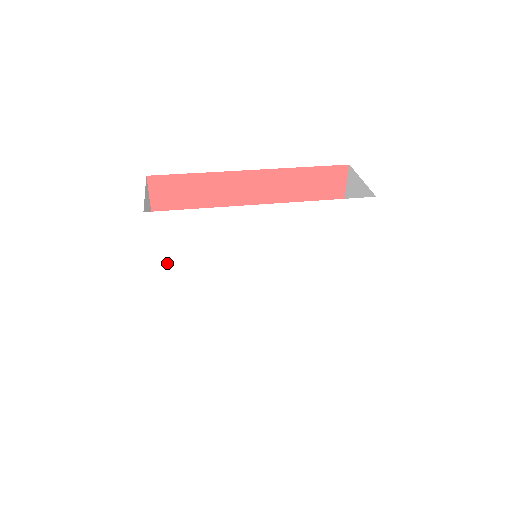
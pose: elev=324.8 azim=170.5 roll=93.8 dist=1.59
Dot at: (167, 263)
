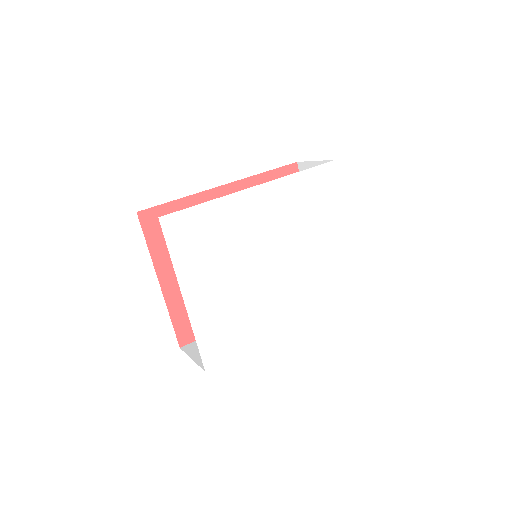
Dot at: (189, 268)
